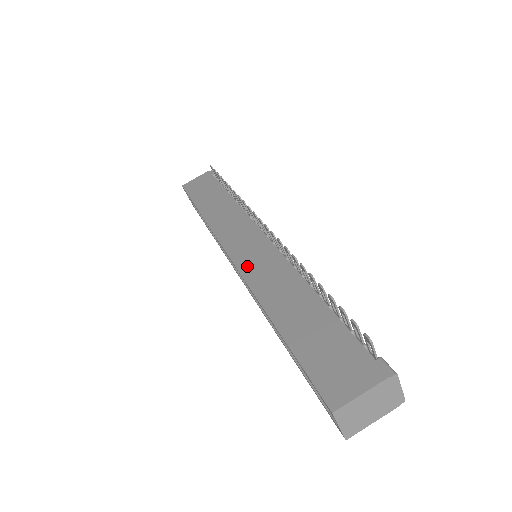
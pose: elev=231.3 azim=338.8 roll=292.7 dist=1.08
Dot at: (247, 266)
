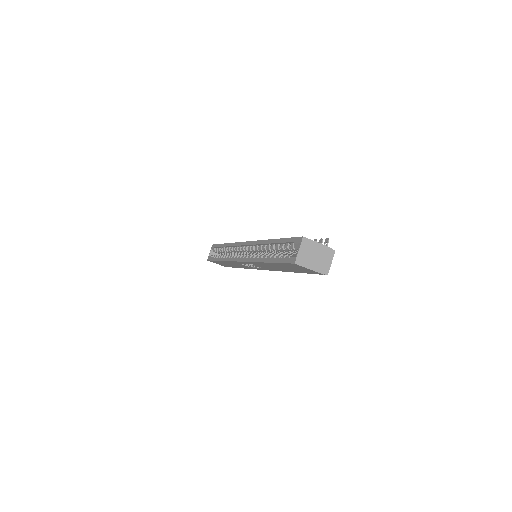
Dot at: occluded
